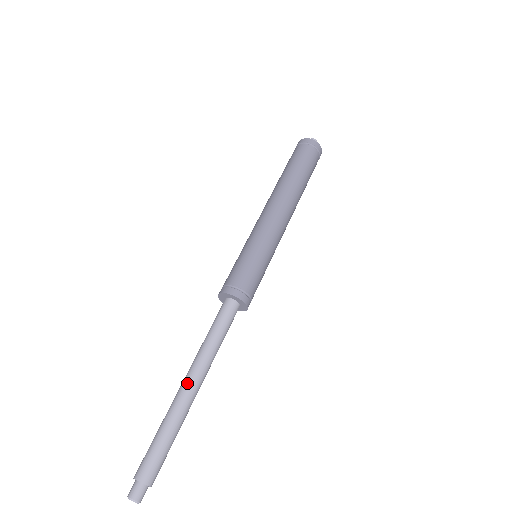
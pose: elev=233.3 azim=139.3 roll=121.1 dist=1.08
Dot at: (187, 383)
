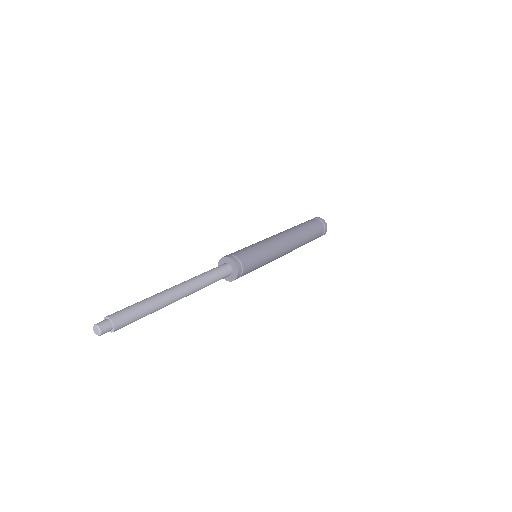
Dot at: (173, 287)
